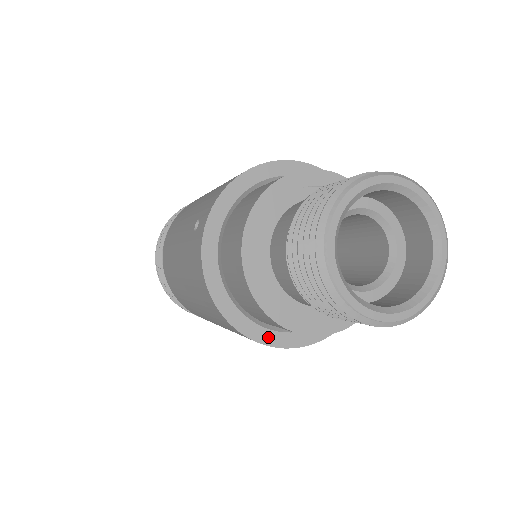
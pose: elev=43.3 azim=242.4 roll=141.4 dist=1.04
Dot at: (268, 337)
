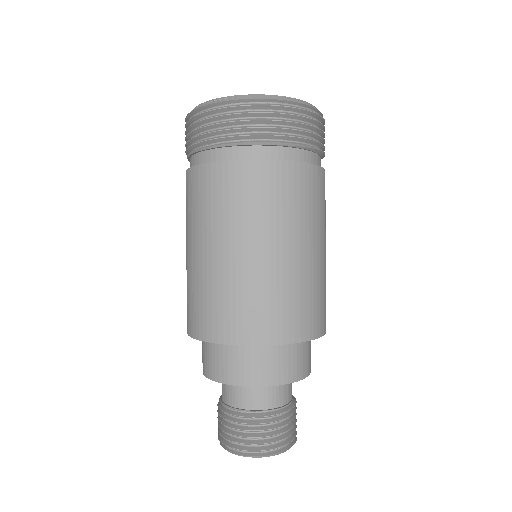
Dot at: occluded
